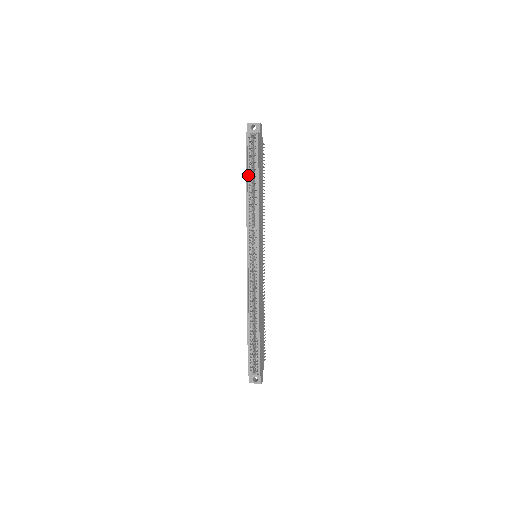
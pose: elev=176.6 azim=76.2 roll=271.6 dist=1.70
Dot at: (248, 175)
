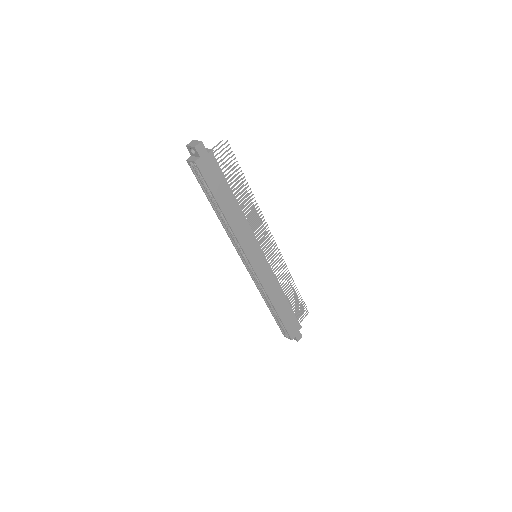
Dot at: (210, 199)
